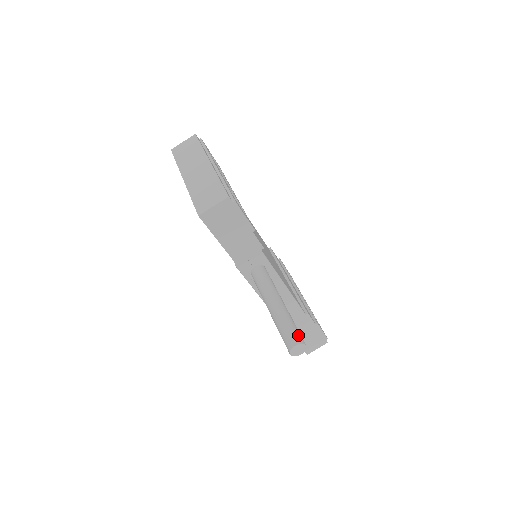
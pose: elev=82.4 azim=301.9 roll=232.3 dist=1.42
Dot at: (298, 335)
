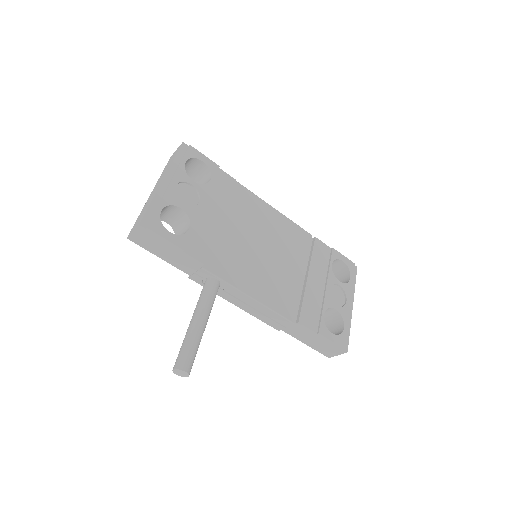
Dot at: (183, 360)
